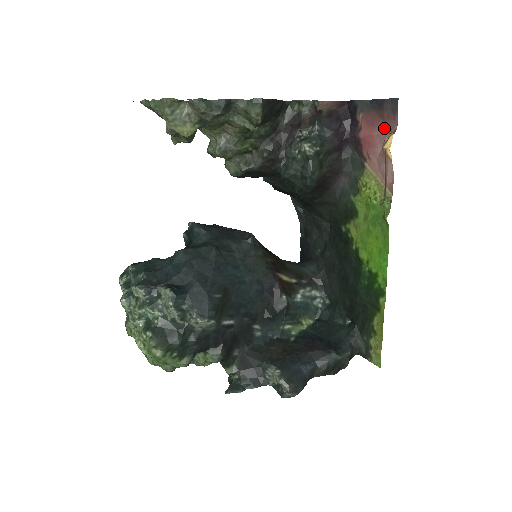
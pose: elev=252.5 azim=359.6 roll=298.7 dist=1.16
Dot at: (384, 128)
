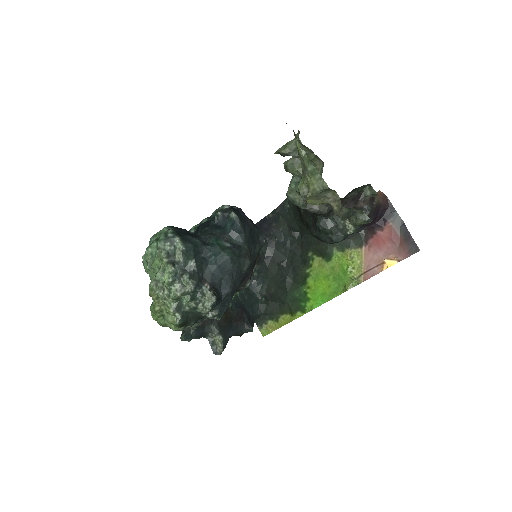
Dot at: (396, 250)
